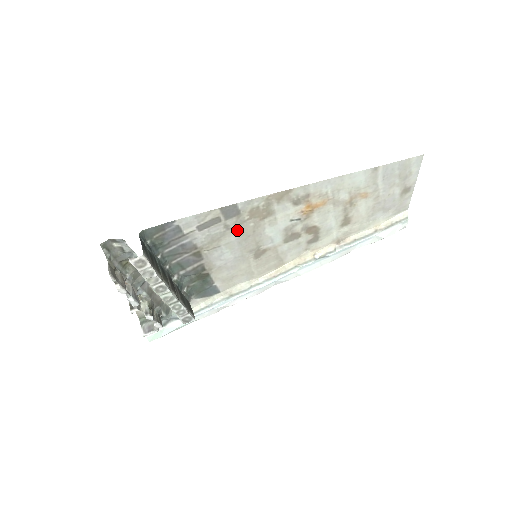
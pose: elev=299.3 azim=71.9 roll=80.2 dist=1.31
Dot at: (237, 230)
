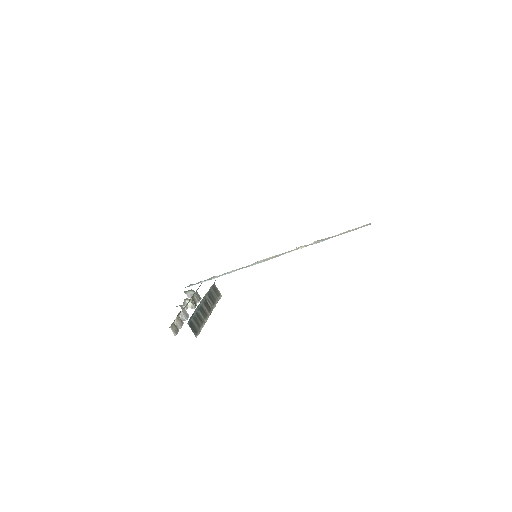
Dot at: occluded
